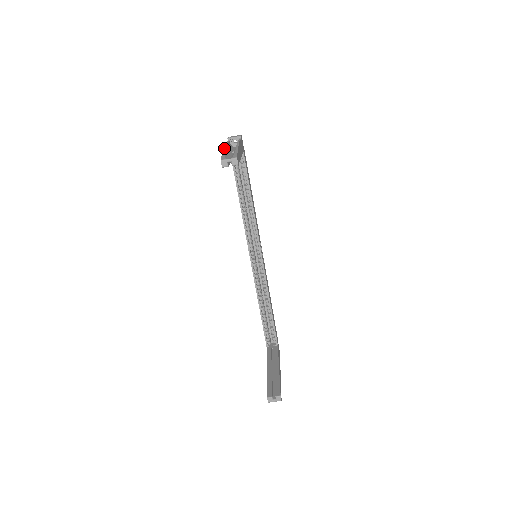
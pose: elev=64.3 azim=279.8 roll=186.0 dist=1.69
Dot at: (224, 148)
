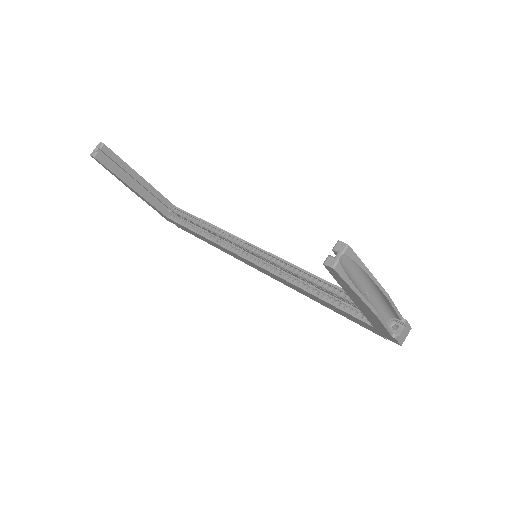
Dot at: (121, 181)
